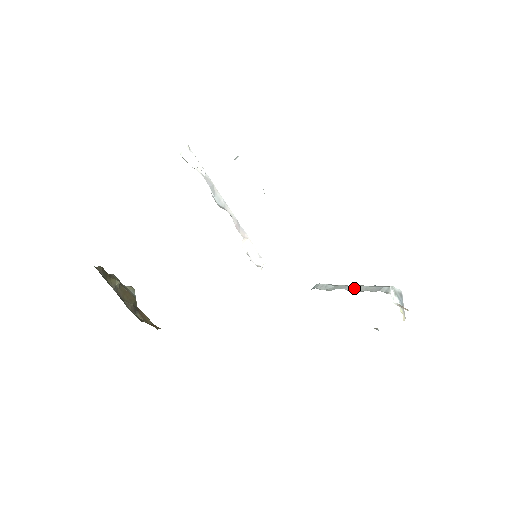
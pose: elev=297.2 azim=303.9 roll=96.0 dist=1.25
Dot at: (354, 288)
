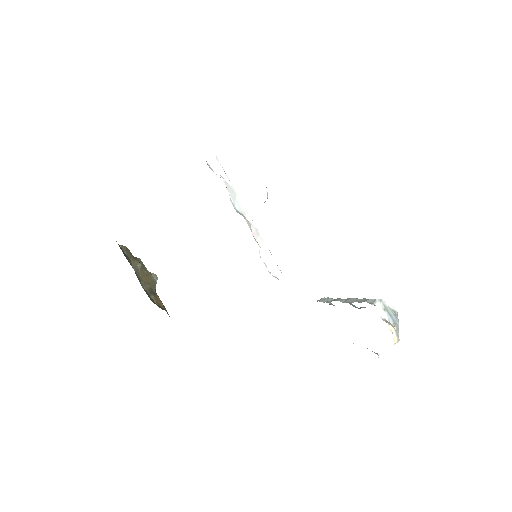
Dot at: (347, 300)
